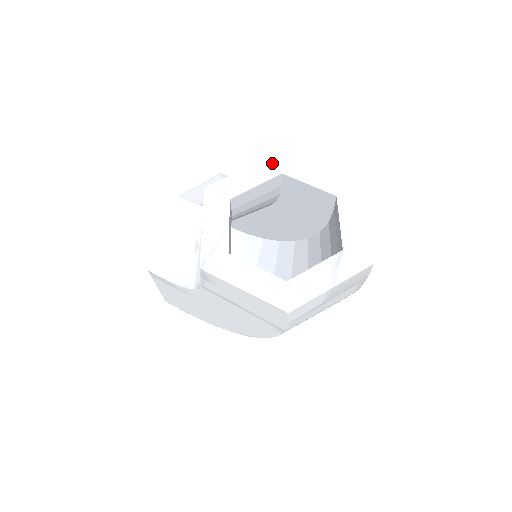
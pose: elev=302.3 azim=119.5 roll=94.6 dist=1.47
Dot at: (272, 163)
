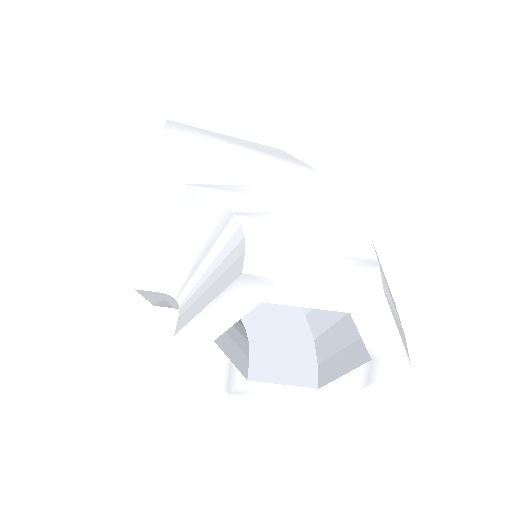
Dot at: (240, 293)
